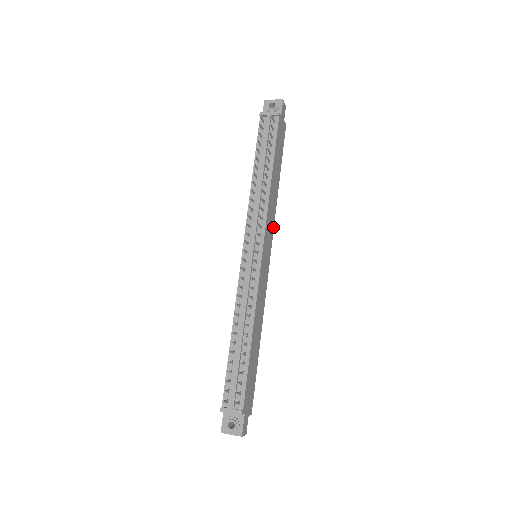
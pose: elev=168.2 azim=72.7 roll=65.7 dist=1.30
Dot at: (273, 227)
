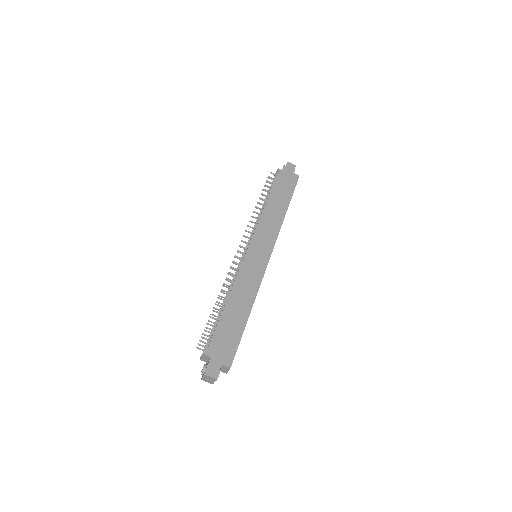
Dot at: (276, 236)
